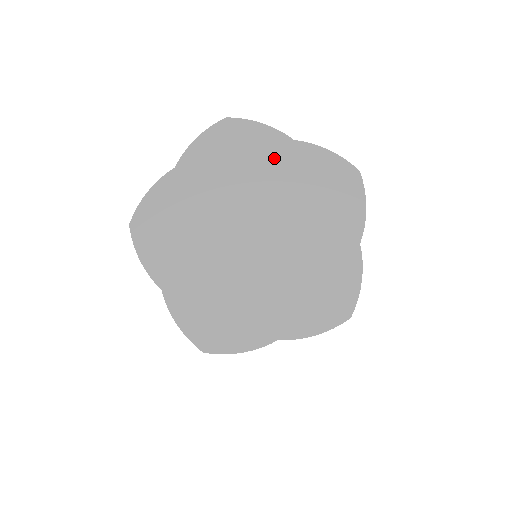
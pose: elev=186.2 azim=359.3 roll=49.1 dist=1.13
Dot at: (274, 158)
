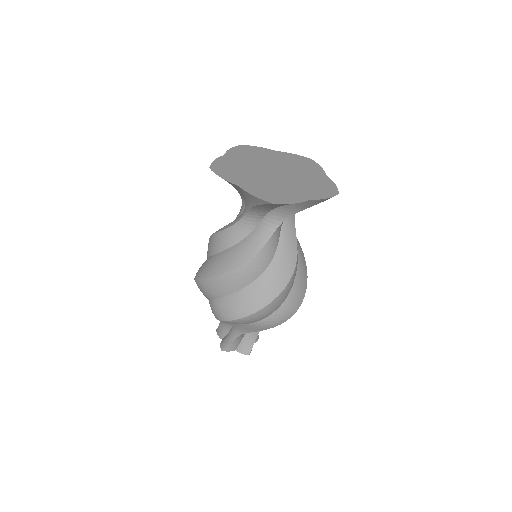
Dot at: (270, 155)
